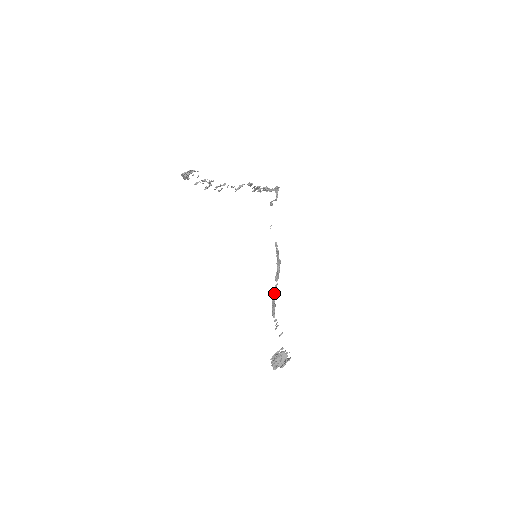
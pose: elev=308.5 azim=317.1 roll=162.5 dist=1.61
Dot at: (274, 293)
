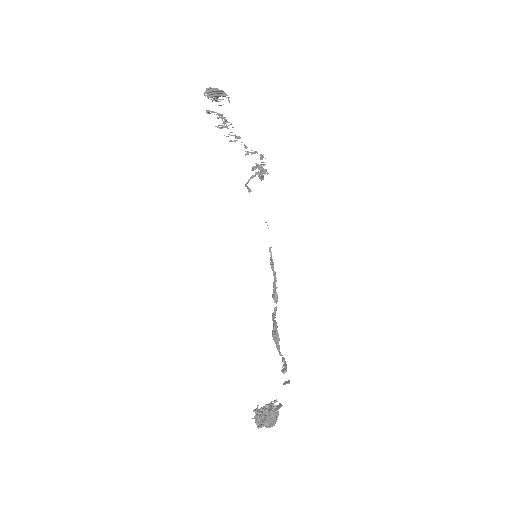
Dot at: (274, 318)
